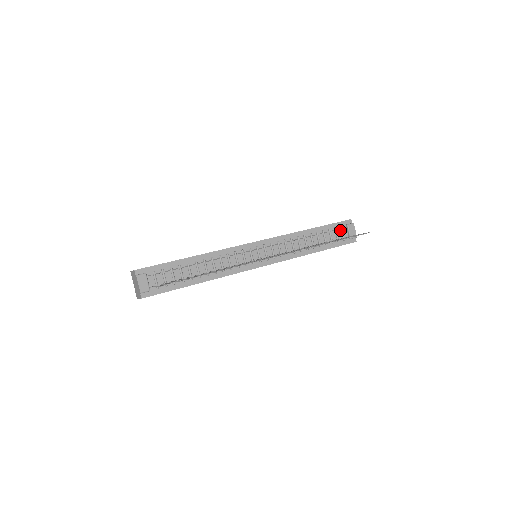
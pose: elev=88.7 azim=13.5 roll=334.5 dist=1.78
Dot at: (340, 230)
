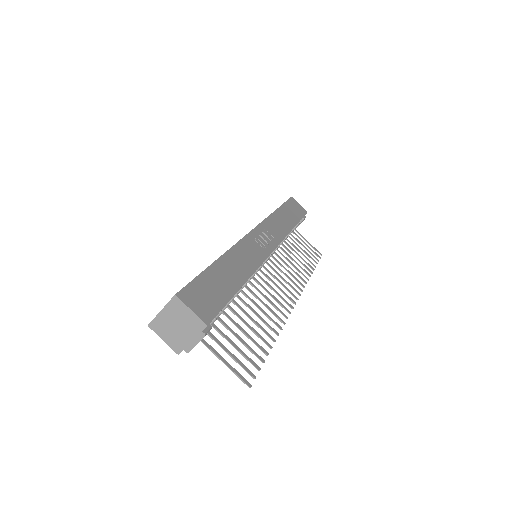
Dot at: occluded
